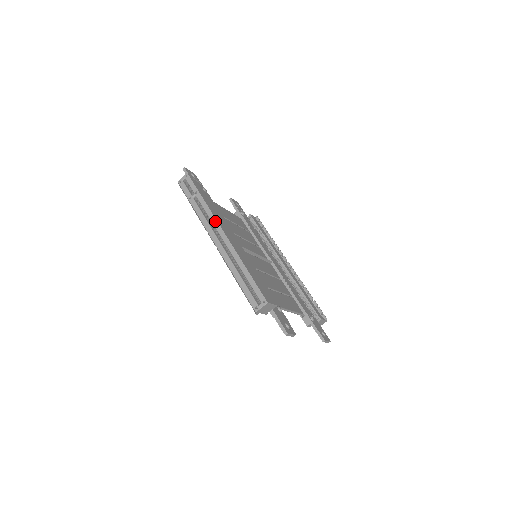
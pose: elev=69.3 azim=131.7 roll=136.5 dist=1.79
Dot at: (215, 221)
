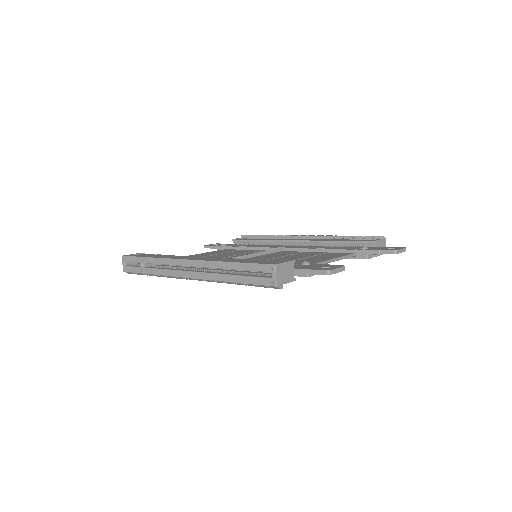
Dot at: (172, 261)
